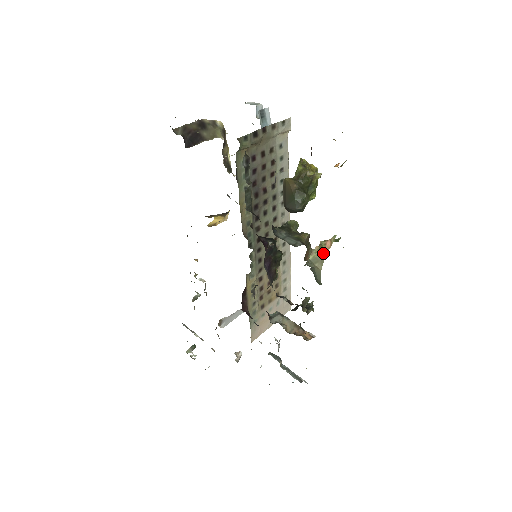
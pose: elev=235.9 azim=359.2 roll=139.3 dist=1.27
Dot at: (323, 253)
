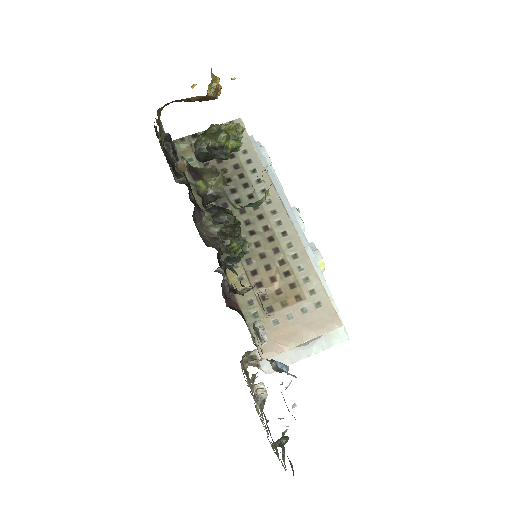
Dot at: (223, 171)
